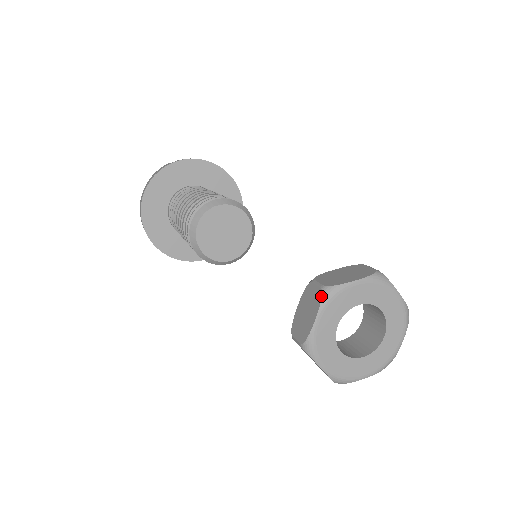
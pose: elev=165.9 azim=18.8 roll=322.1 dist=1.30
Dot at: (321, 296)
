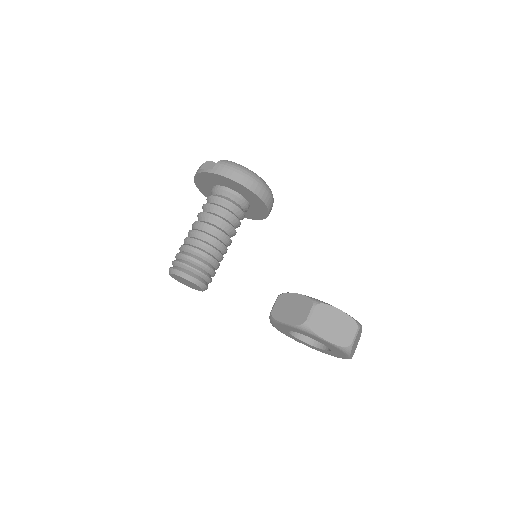
Dot at: (269, 317)
